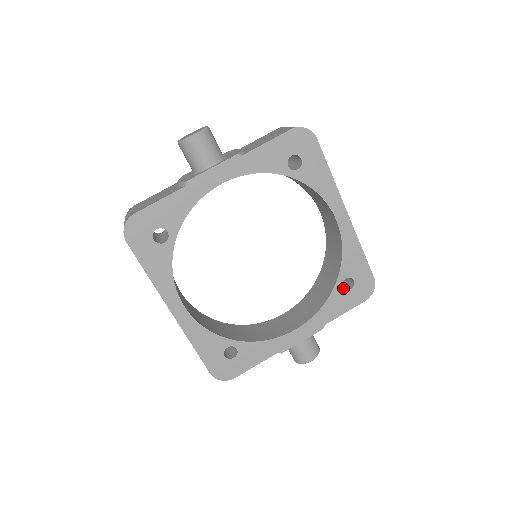
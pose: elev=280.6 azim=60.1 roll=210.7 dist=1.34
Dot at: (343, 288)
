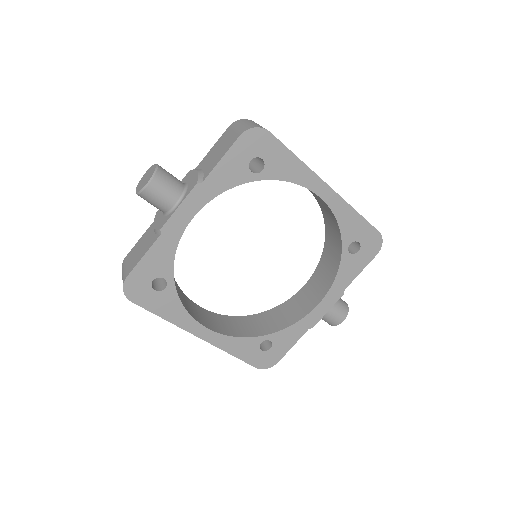
Dot at: (351, 251)
